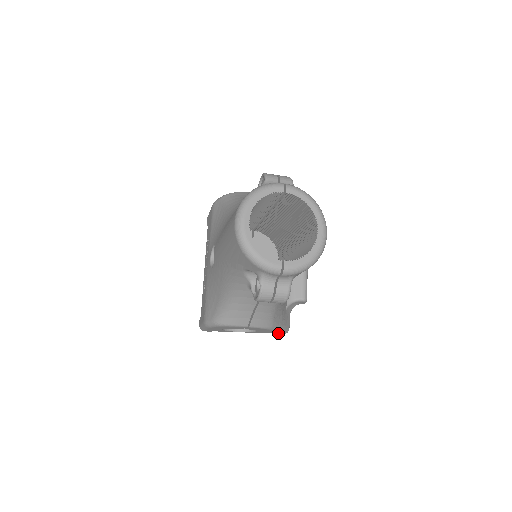
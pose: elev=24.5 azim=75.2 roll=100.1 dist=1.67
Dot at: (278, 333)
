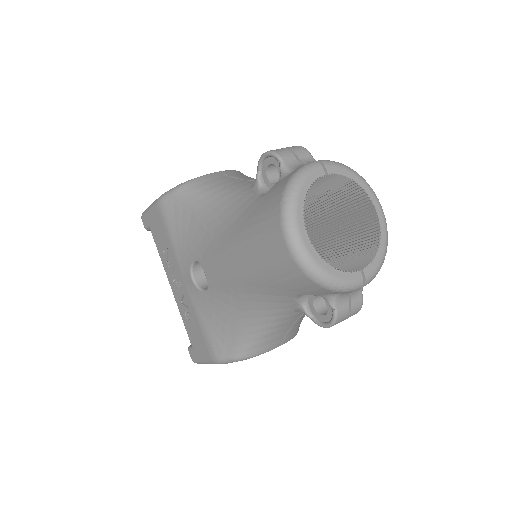
Dot at: occluded
